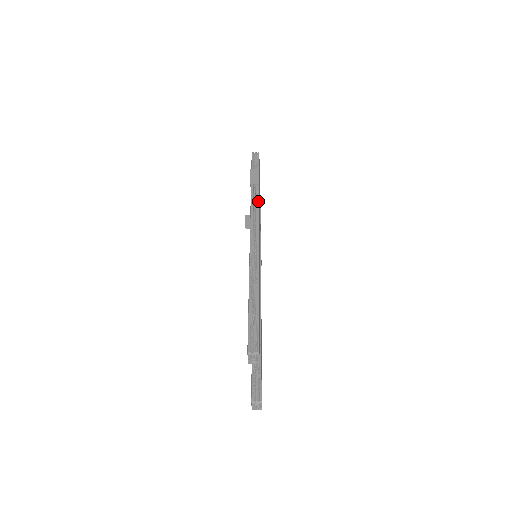
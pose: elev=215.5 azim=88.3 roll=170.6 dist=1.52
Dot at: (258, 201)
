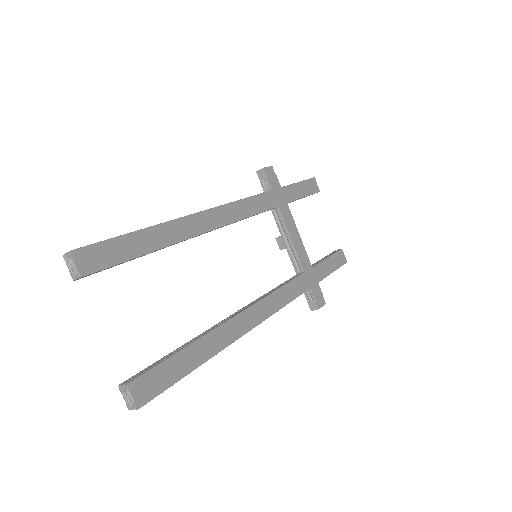
Dot at: (261, 193)
